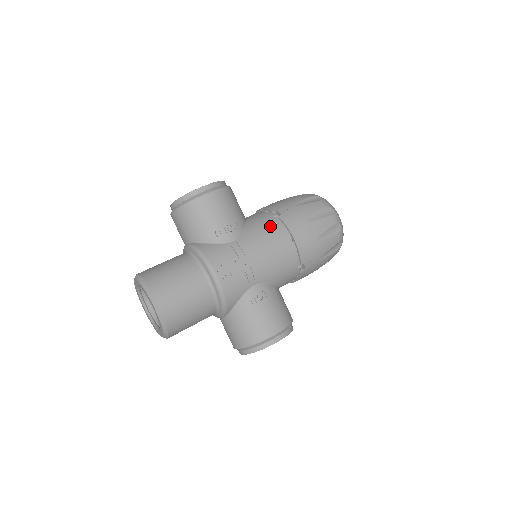
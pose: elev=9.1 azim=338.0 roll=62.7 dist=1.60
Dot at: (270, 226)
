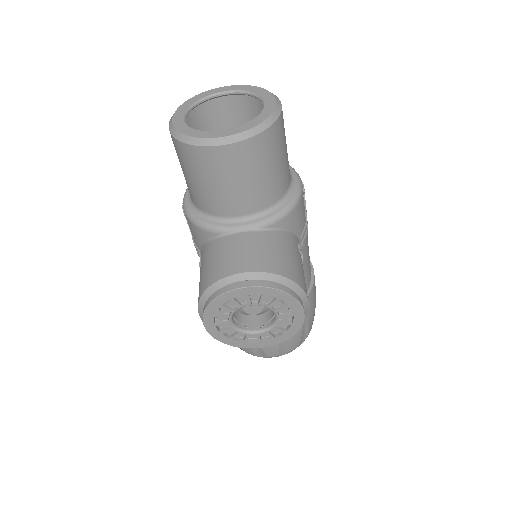
Dot at: occluded
